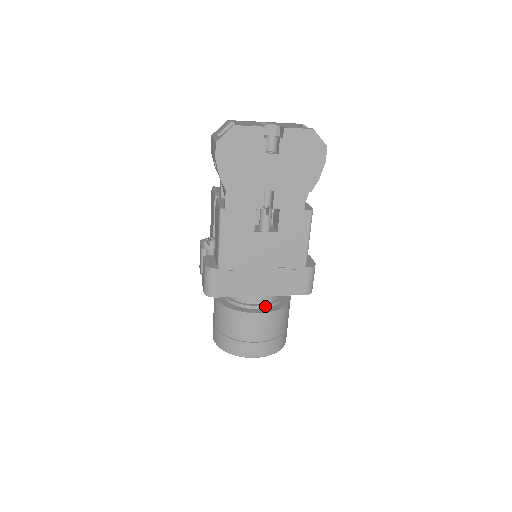
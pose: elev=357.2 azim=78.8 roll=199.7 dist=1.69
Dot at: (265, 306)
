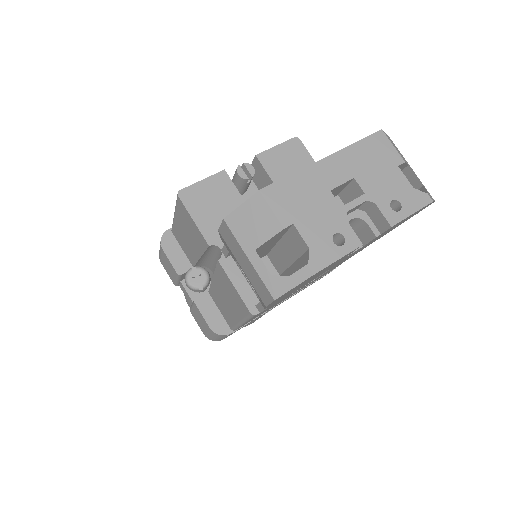
Dot at: occluded
